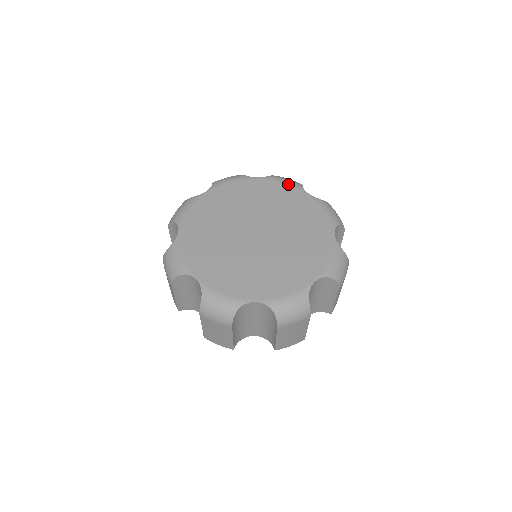
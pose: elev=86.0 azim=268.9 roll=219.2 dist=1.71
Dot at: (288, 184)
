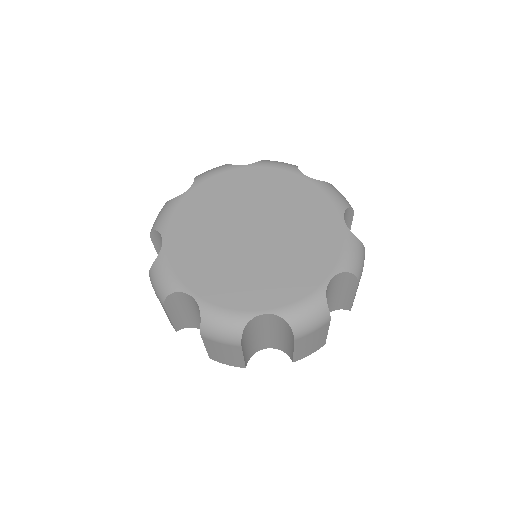
Dot at: (281, 168)
